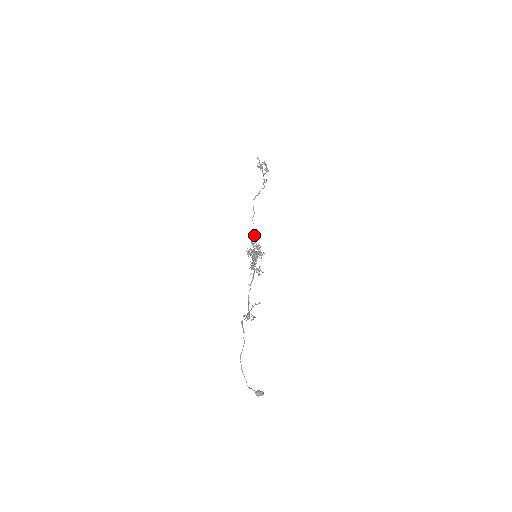
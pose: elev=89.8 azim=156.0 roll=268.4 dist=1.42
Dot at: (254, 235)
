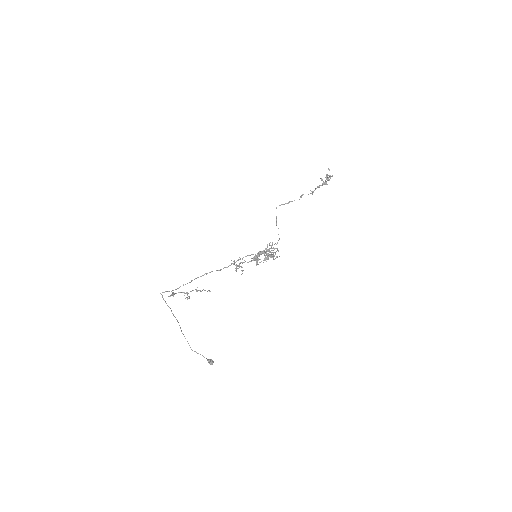
Dot at: occluded
